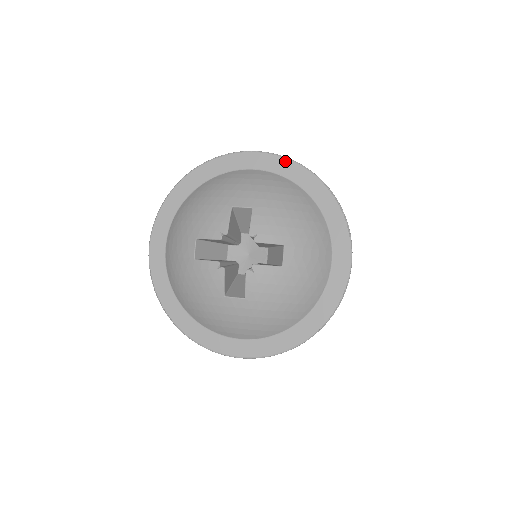
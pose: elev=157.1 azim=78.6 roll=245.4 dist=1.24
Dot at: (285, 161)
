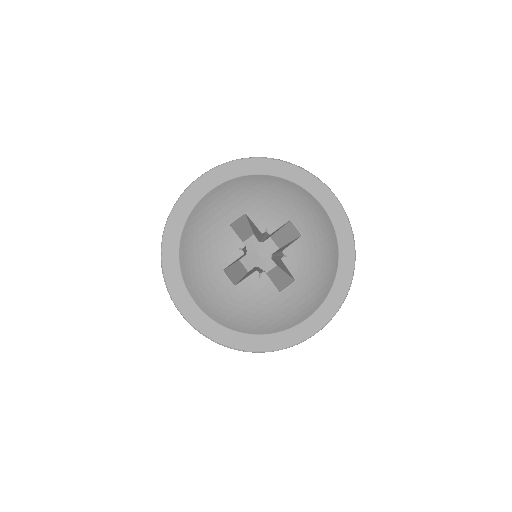
Dot at: (230, 165)
